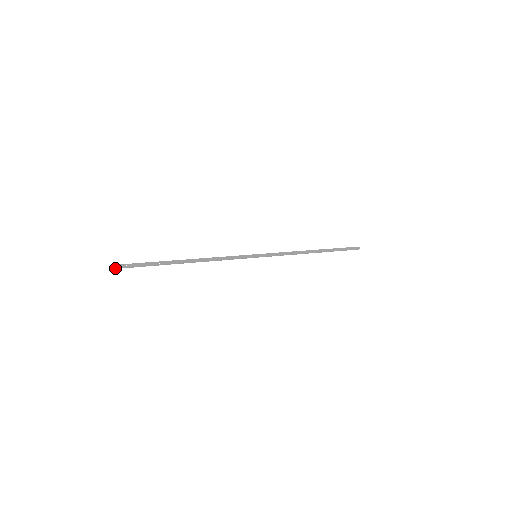
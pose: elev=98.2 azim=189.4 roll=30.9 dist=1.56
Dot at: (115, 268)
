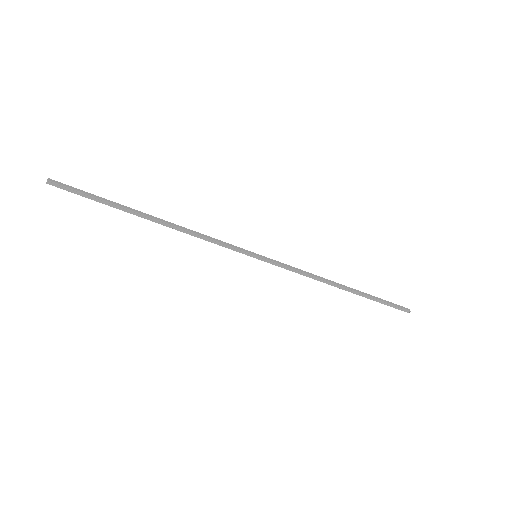
Dot at: (52, 182)
